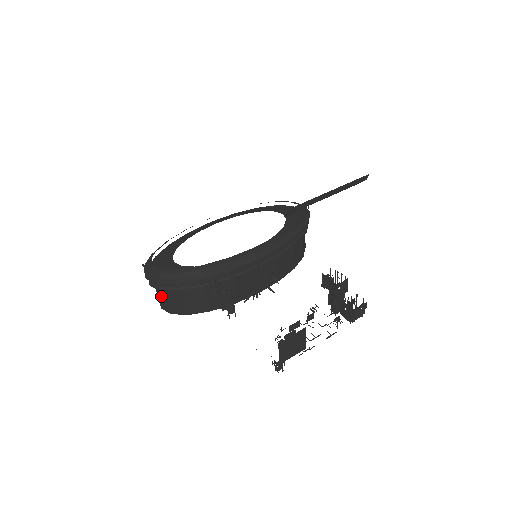
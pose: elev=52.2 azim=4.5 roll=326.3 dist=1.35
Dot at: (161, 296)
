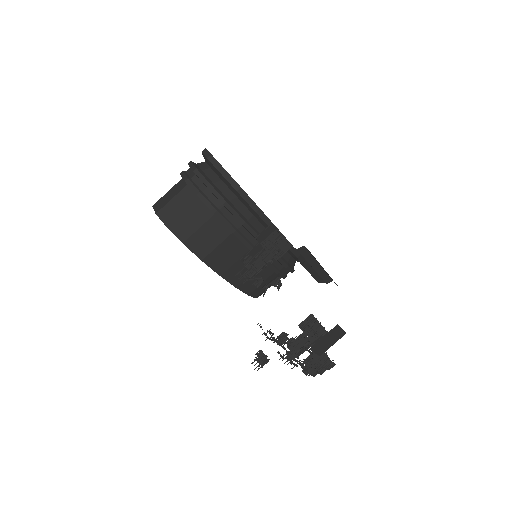
Dot at: (180, 201)
